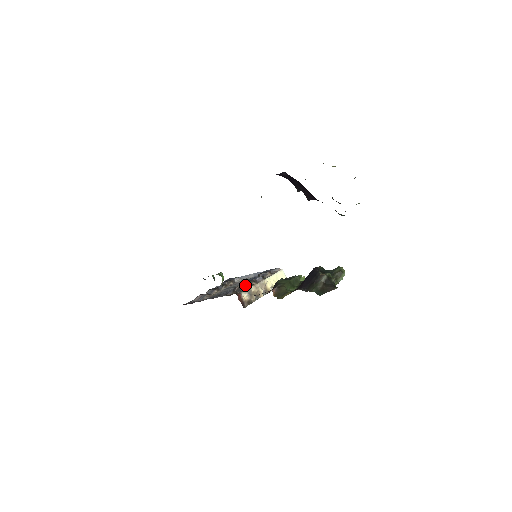
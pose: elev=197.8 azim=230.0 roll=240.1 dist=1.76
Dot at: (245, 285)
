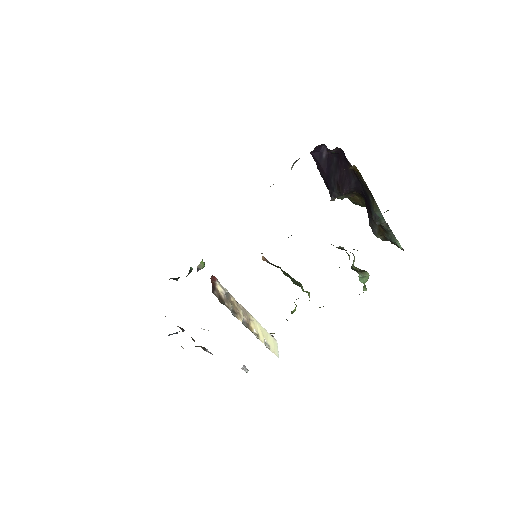
Dot at: occluded
